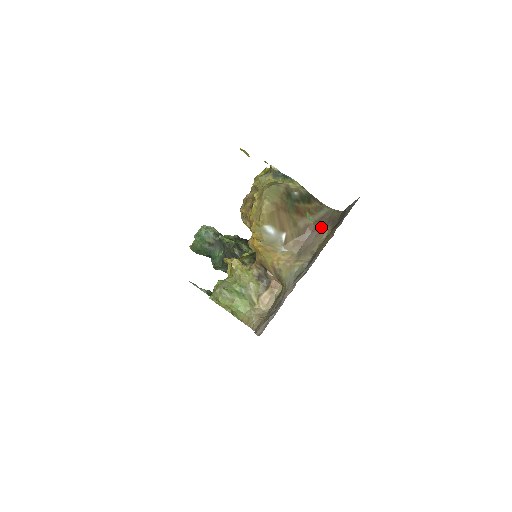
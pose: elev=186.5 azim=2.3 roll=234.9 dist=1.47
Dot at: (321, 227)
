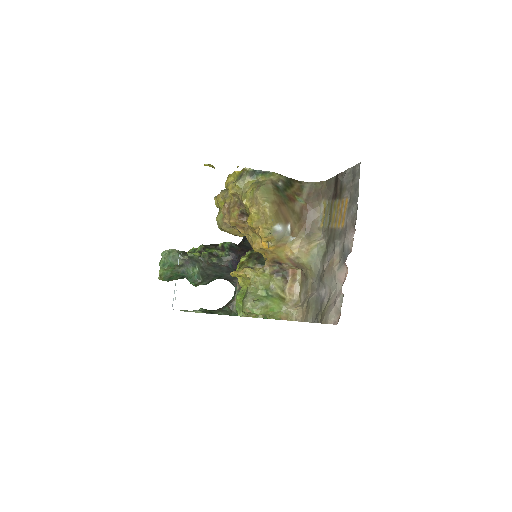
Dot at: (314, 203)
